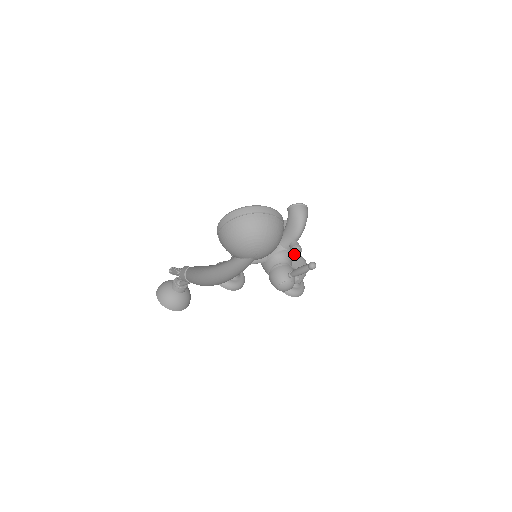
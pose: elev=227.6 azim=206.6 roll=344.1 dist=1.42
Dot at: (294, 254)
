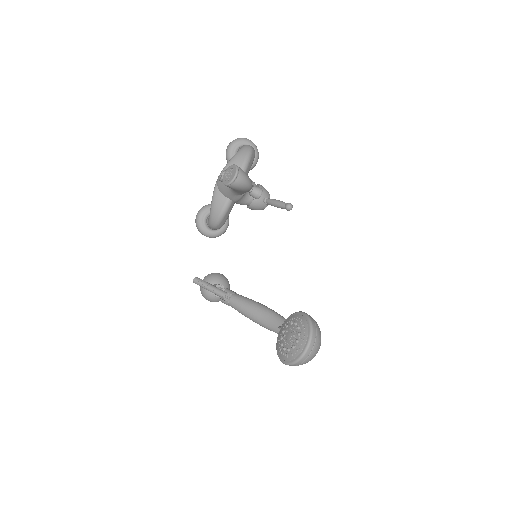
Dot at: occluded
